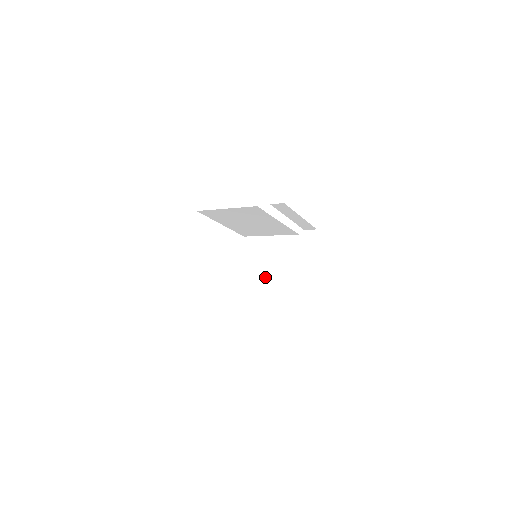
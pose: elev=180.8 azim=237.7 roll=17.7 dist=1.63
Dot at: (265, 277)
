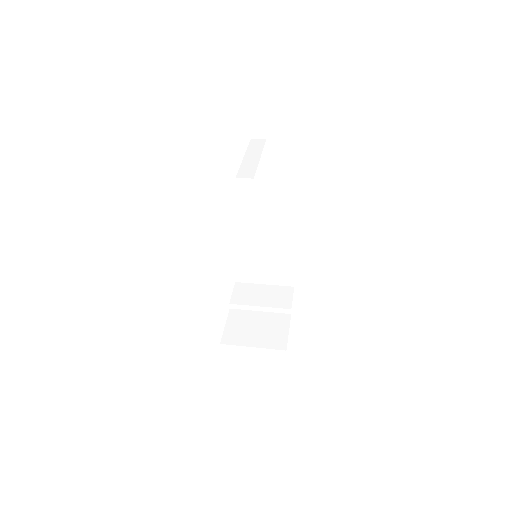
Dot at: (263, 261)
